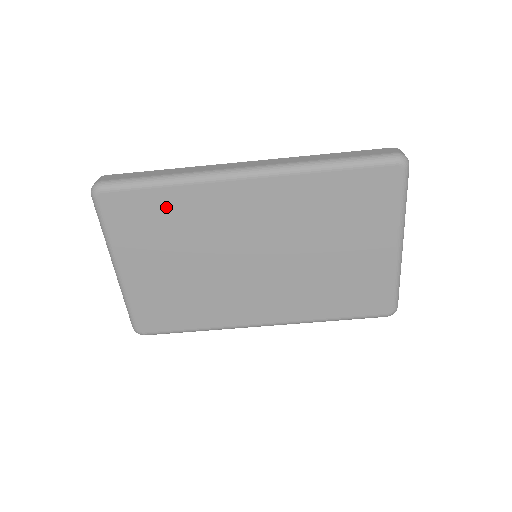
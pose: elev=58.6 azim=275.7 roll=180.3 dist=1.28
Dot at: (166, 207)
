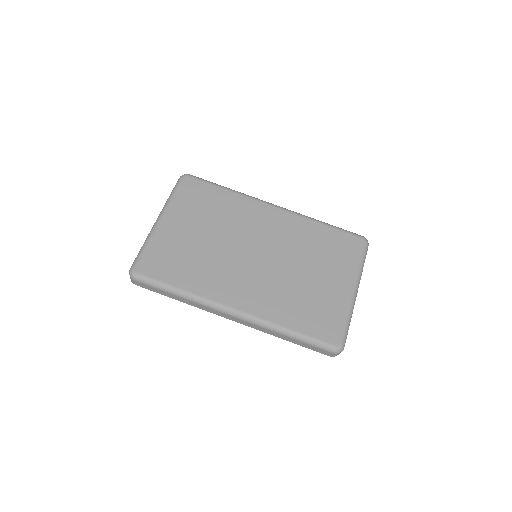
Dot at: (219, 200)
